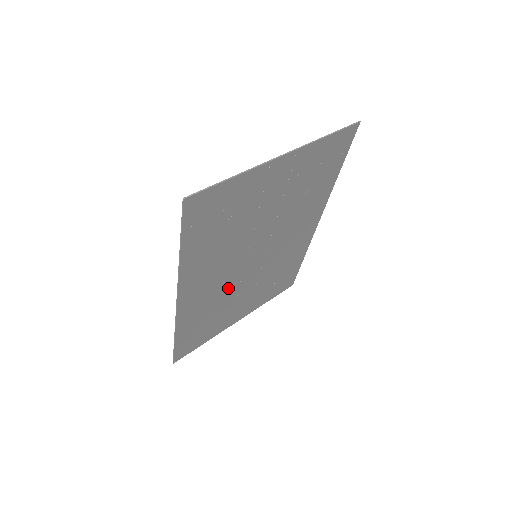
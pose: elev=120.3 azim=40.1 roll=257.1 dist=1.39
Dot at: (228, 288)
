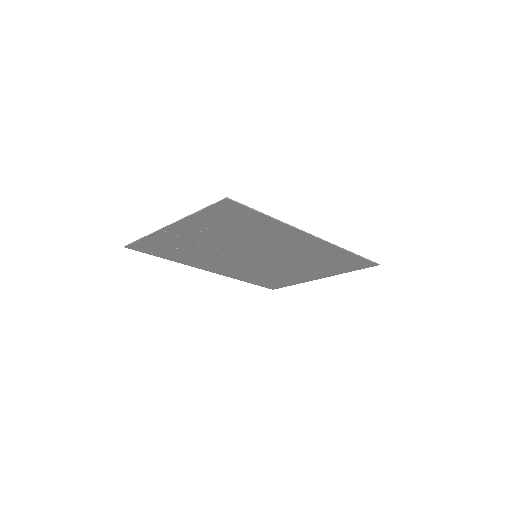
Dot at: (257, 267)
